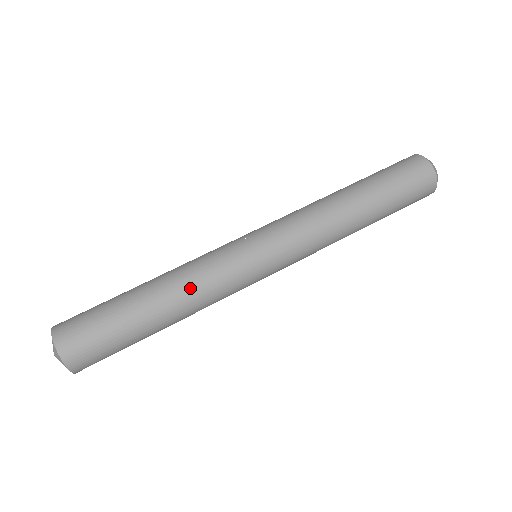
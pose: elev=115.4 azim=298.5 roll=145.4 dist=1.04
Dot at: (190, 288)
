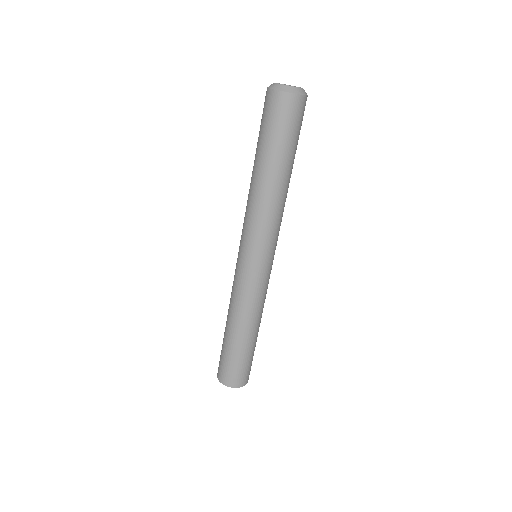
Dot at: (255, 313)
